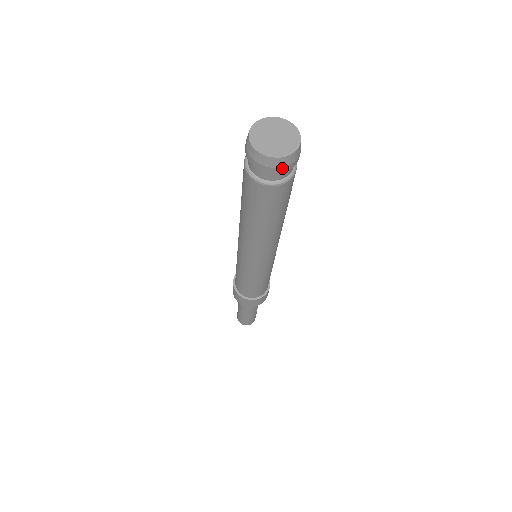
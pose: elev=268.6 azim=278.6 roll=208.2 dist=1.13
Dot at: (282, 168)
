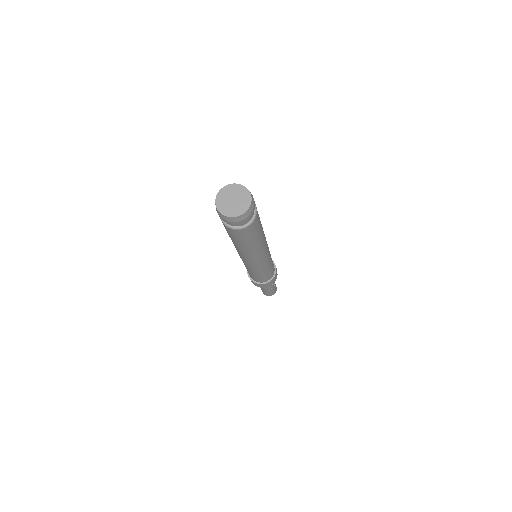
Dot at: (236, 222)
